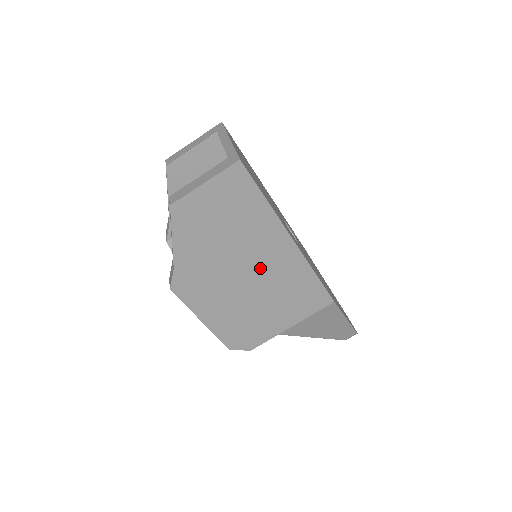
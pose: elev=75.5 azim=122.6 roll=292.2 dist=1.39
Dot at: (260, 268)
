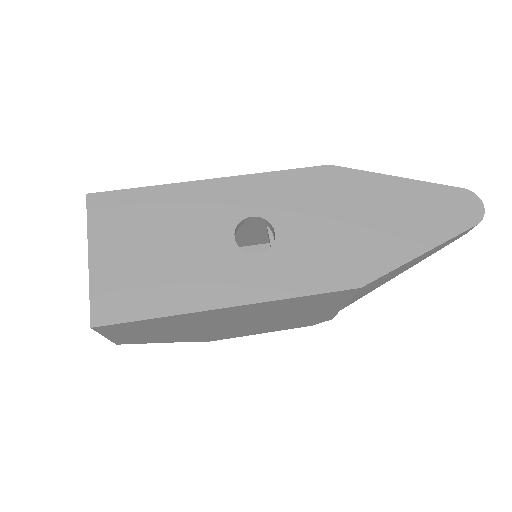
Dot at: (240, 318)
